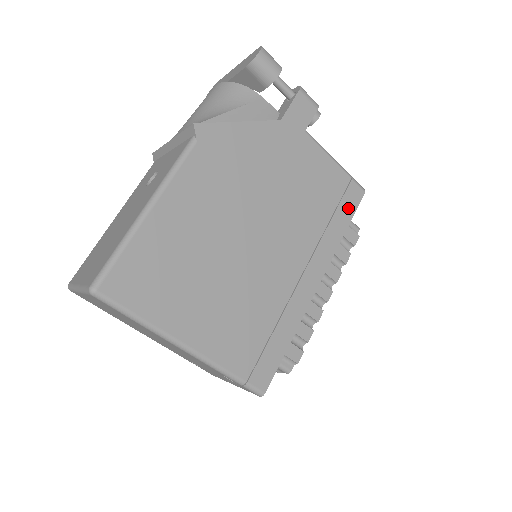
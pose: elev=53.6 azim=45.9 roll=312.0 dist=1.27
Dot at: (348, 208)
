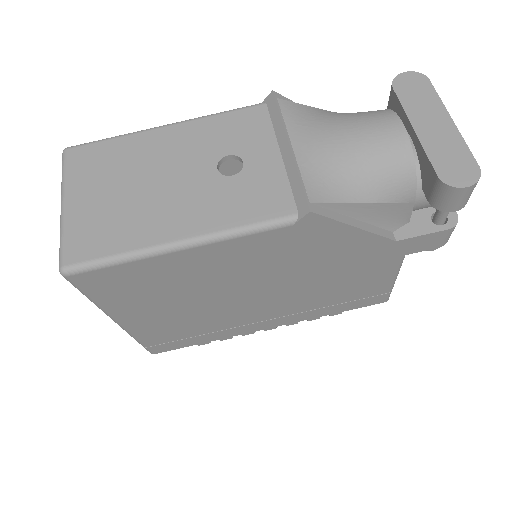
Dot at: (358, 305)
